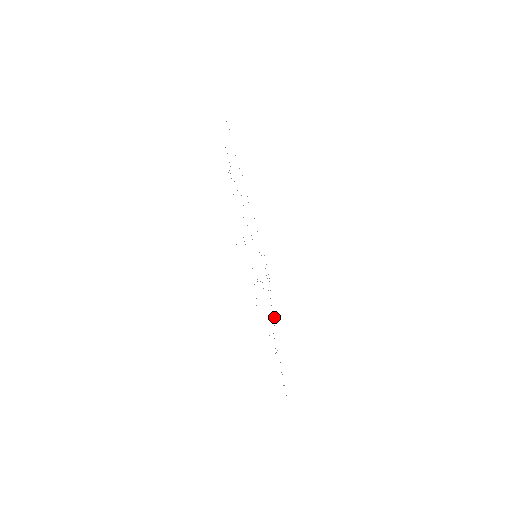
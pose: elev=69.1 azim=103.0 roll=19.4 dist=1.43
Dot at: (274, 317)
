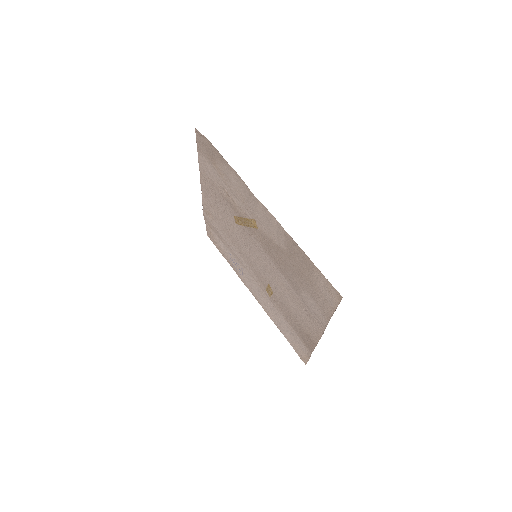
Dot at: (314, 334)
